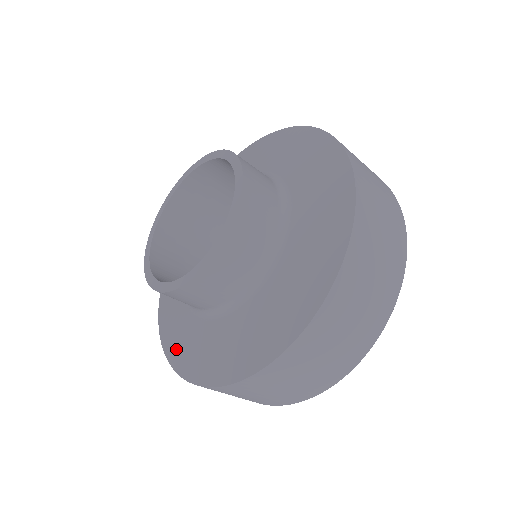
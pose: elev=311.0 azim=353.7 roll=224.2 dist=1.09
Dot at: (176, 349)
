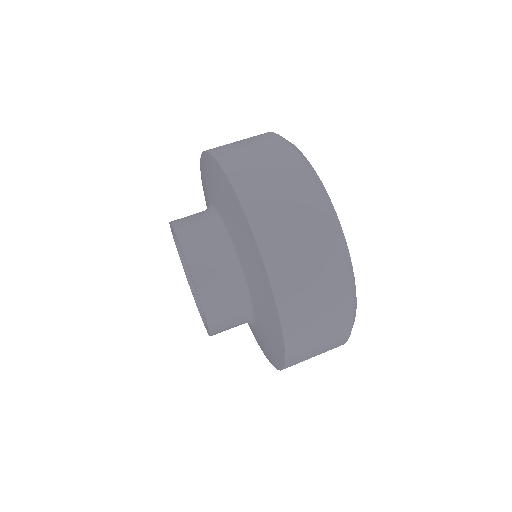
Dot at: (269, 356)
